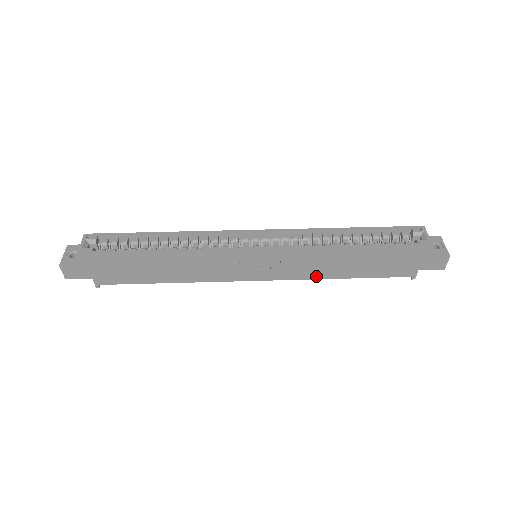
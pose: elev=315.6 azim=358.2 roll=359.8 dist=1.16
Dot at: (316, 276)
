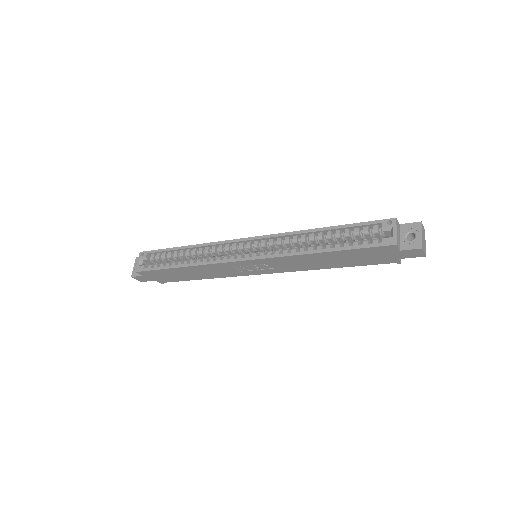
Dot at: (307, 269)
